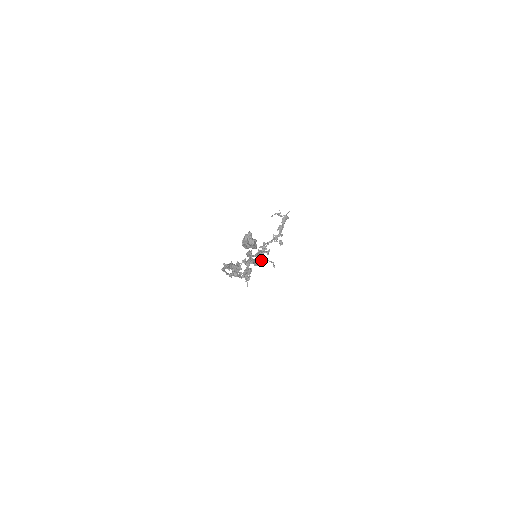
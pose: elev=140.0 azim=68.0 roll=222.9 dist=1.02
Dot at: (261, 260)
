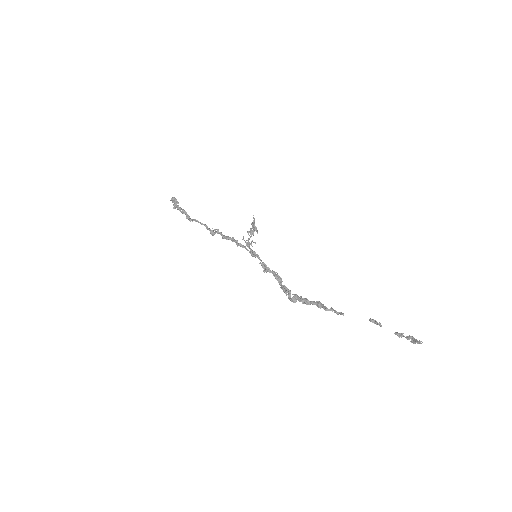
Dot at: (252, 251)
